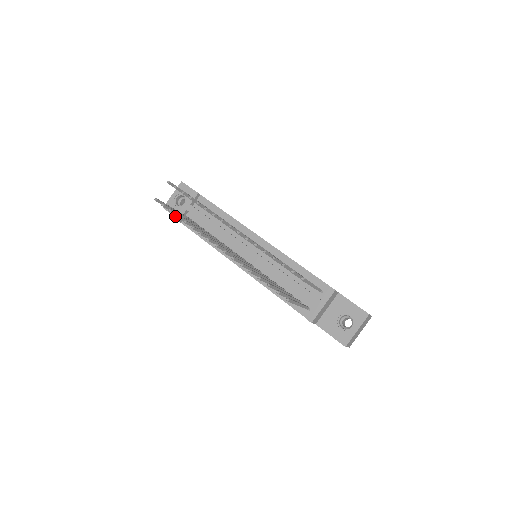
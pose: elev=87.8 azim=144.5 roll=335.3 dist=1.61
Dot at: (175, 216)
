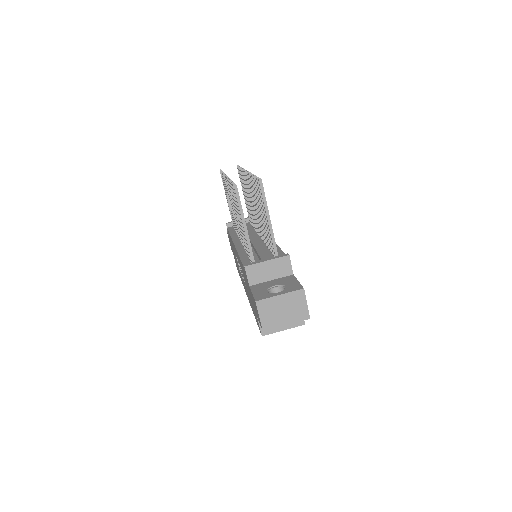
Dot at: occluded
